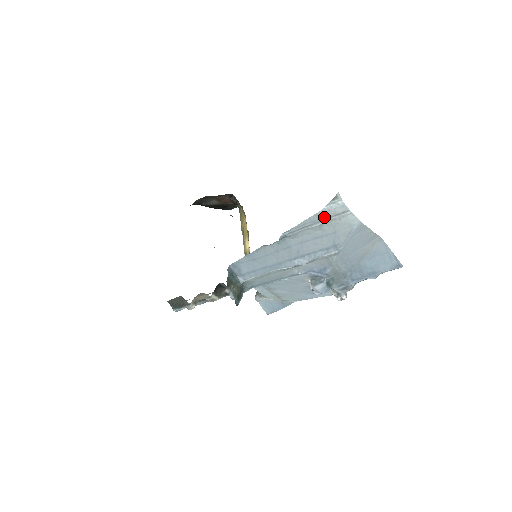
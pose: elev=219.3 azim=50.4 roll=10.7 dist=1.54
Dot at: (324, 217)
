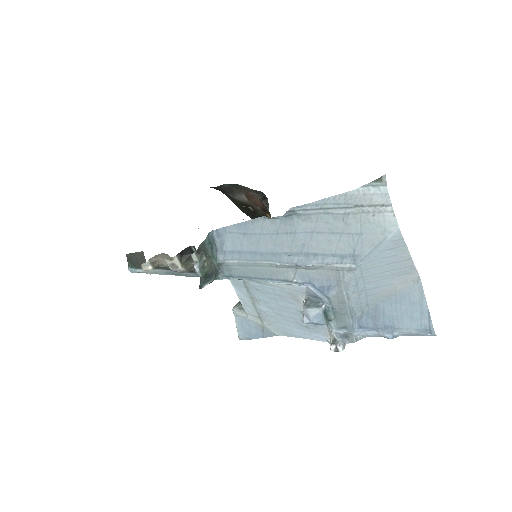
Dot at: (354, 203)
